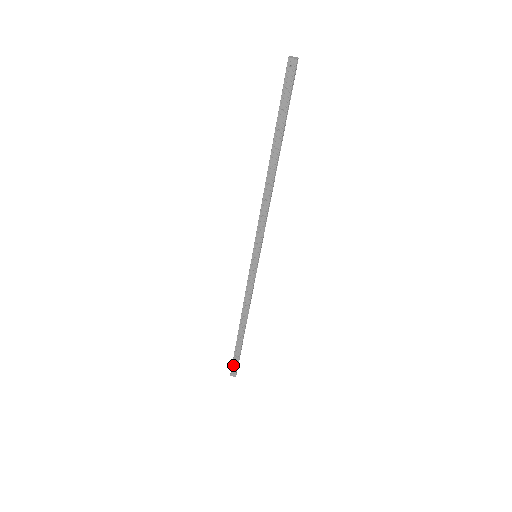
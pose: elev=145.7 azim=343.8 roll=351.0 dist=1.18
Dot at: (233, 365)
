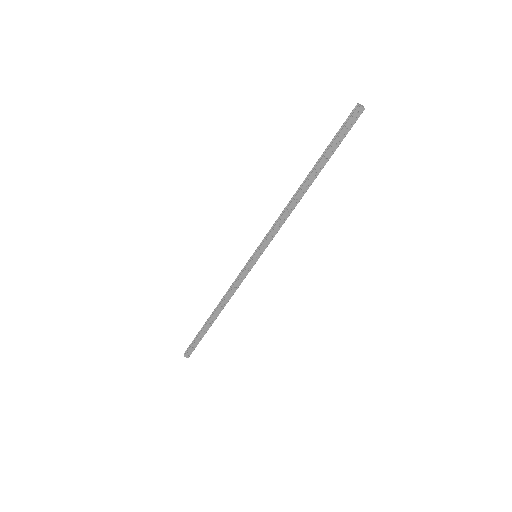
Dot at: (191, 347)
